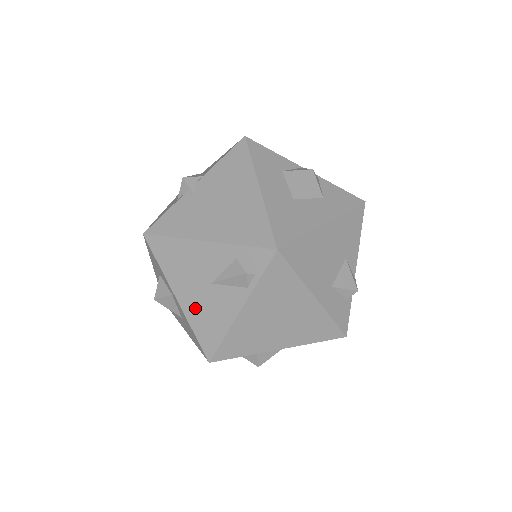
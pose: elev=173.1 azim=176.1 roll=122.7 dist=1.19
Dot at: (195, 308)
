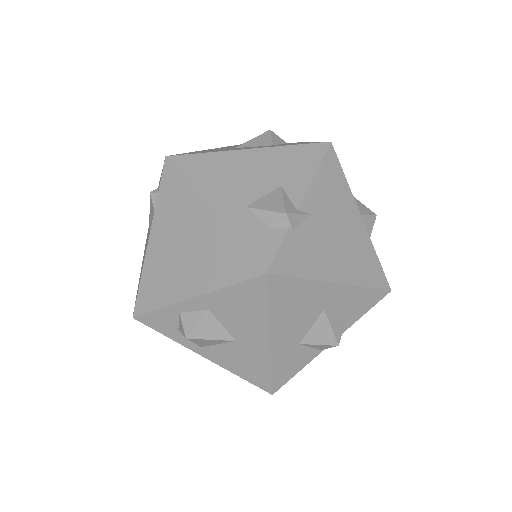
Dot at: occluded
